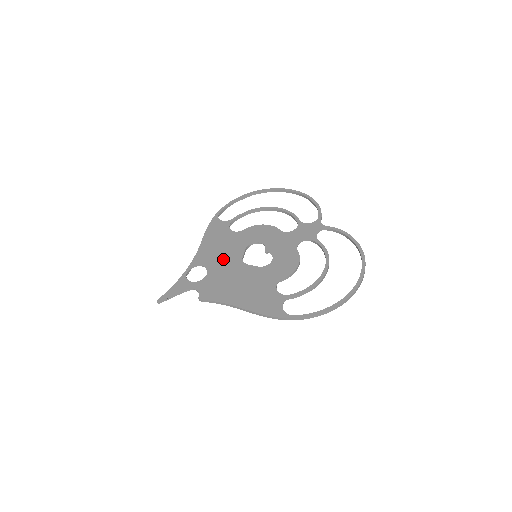
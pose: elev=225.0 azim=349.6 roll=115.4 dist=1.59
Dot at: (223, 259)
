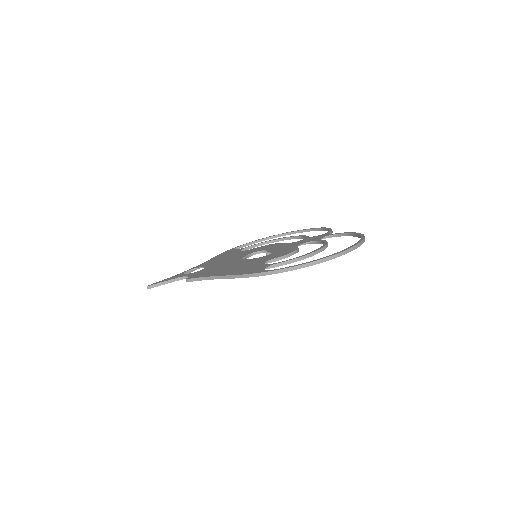
Dot at: (224, 261)
